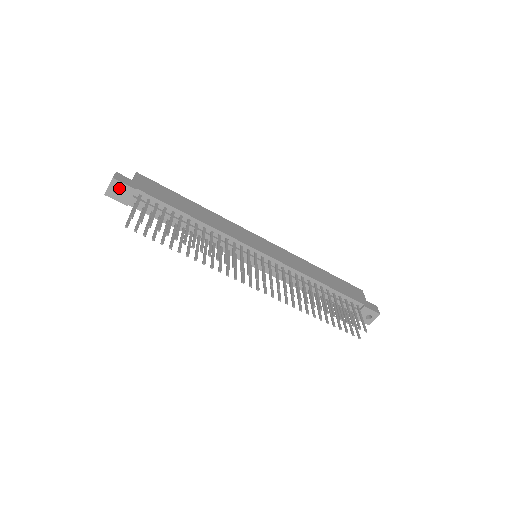
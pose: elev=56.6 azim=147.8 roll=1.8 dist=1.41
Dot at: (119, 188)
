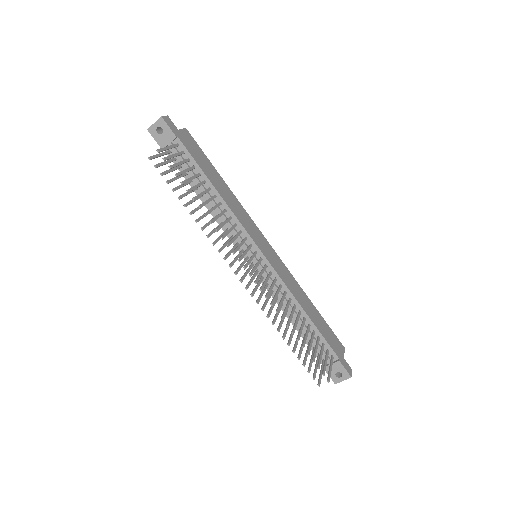
Dot at: (163, 129)
